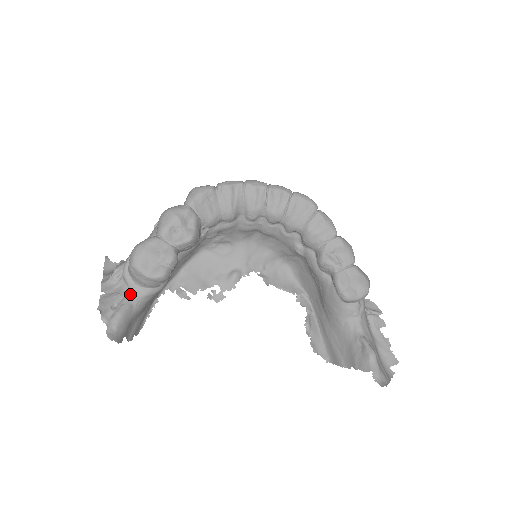
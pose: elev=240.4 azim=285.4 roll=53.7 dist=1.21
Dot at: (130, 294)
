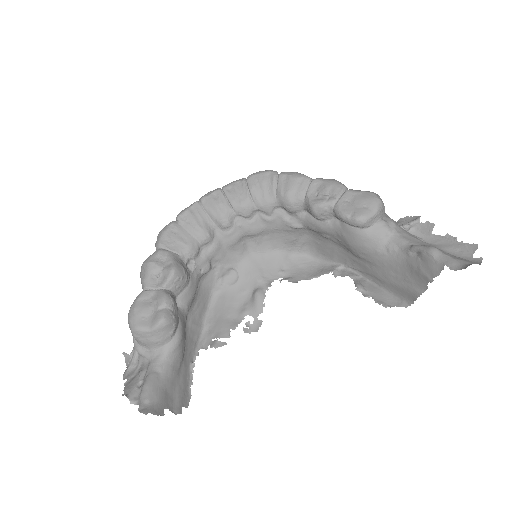
Dot at: (150, 363)
